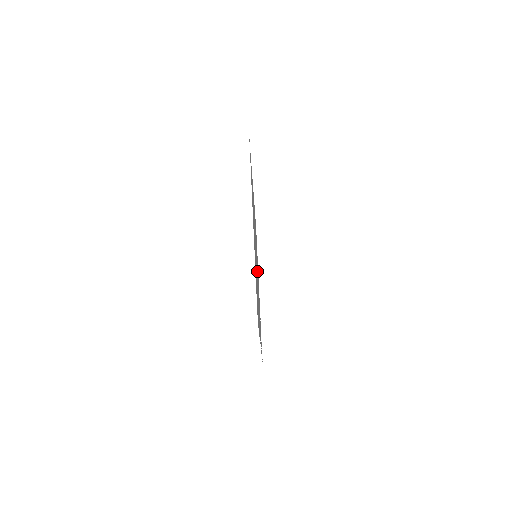
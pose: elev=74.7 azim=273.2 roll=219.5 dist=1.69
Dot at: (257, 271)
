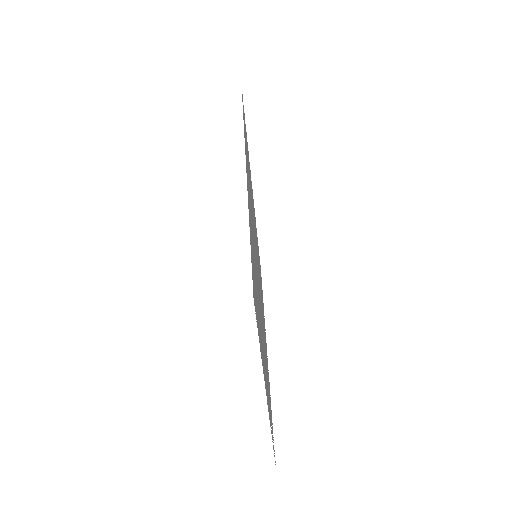
Dot at: occluded
